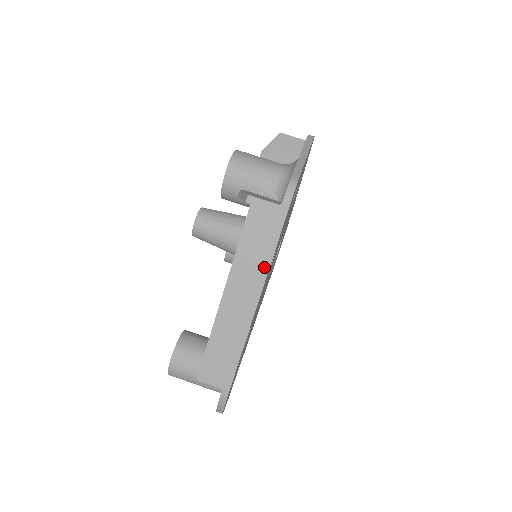
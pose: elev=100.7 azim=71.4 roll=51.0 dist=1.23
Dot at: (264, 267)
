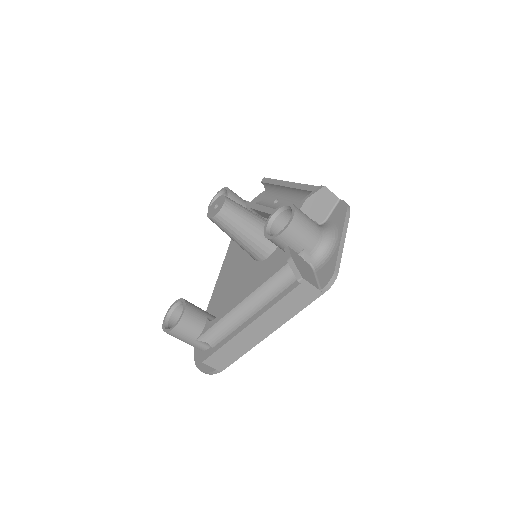
Dot at: (286, 318)
